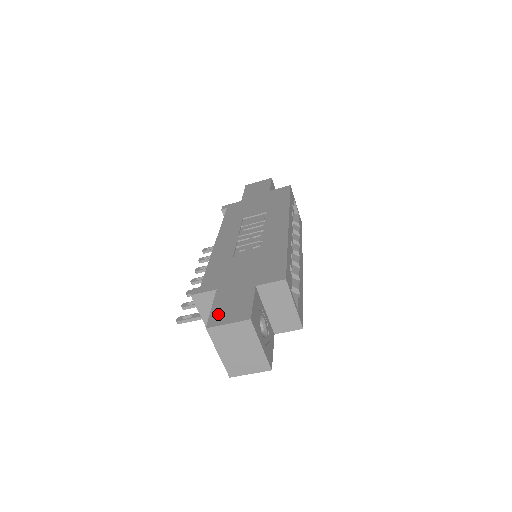
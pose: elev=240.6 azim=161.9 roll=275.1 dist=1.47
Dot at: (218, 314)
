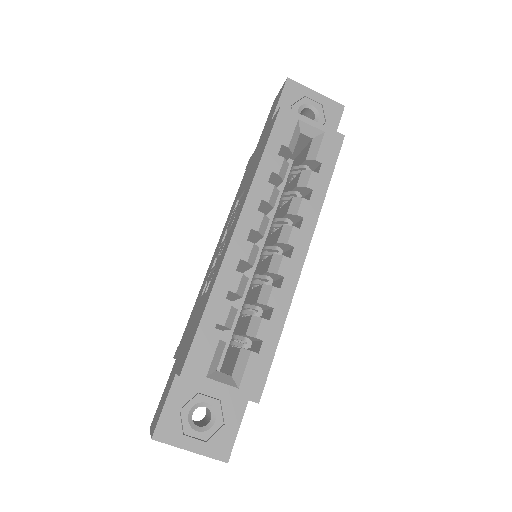
Dot at: (157, 410)
